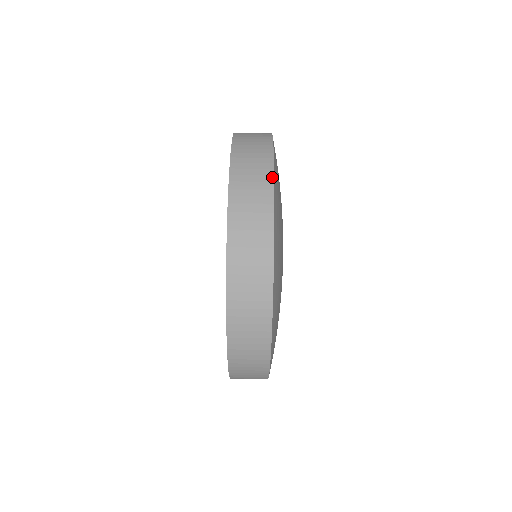
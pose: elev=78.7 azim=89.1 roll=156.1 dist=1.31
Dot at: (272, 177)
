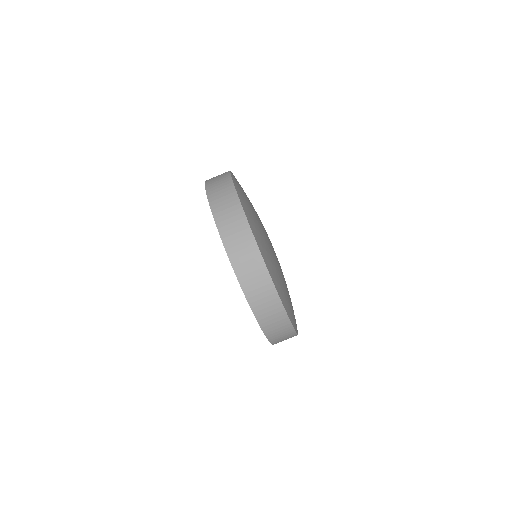
Dot at: (272, 284)
